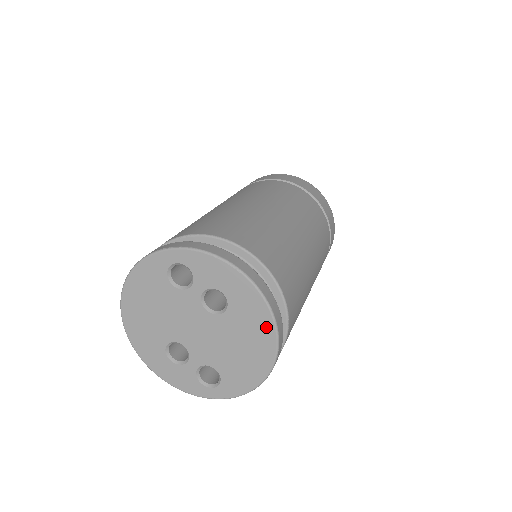
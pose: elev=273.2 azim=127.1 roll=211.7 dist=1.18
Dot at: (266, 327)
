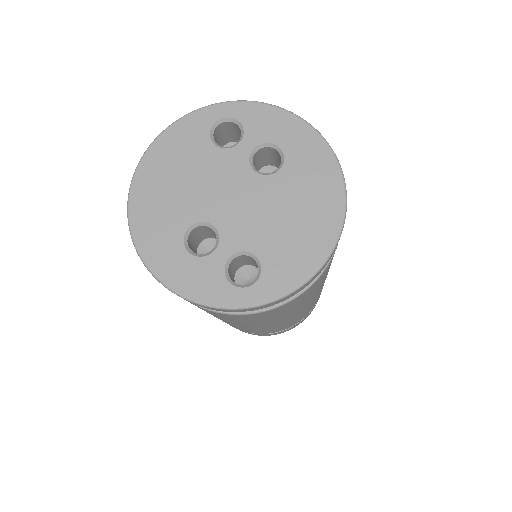
Dot at: (332, 183)
